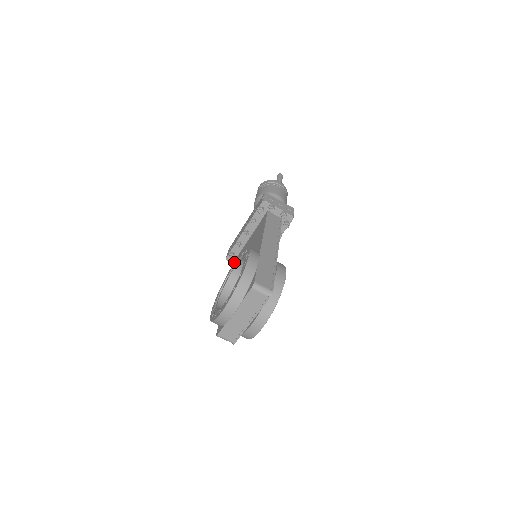
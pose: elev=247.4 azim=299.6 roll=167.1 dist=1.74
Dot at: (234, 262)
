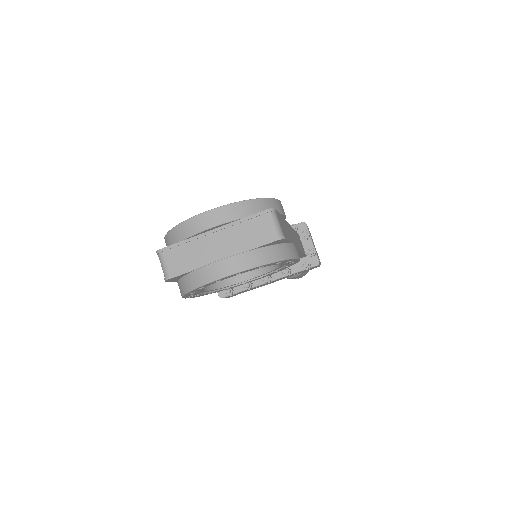
Dot at: occluded
